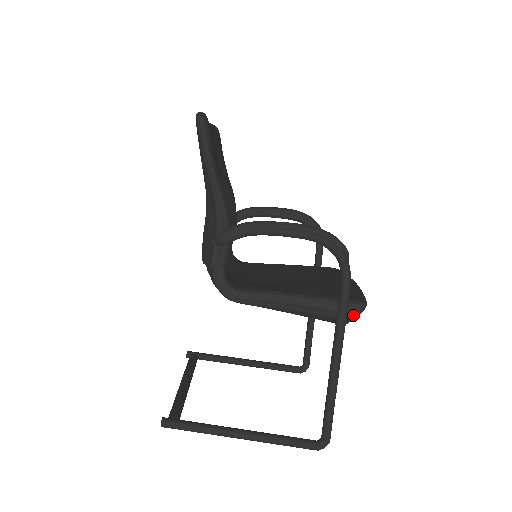
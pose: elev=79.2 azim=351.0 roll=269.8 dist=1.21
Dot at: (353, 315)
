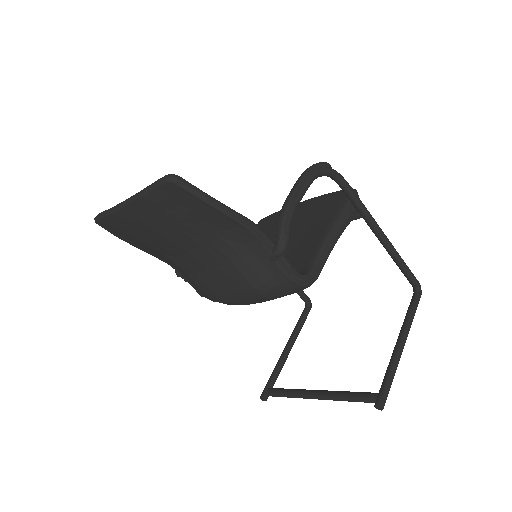
Dot at: occluded
